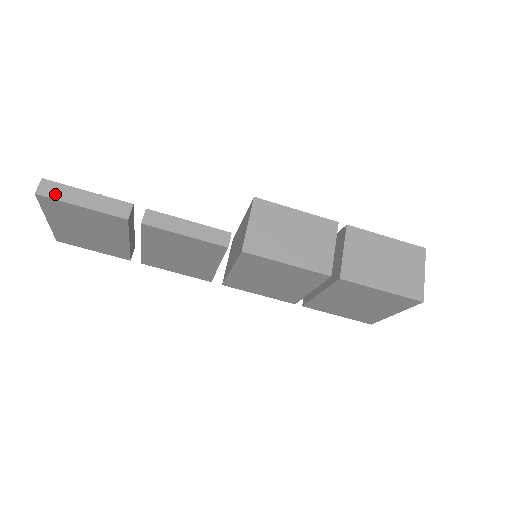
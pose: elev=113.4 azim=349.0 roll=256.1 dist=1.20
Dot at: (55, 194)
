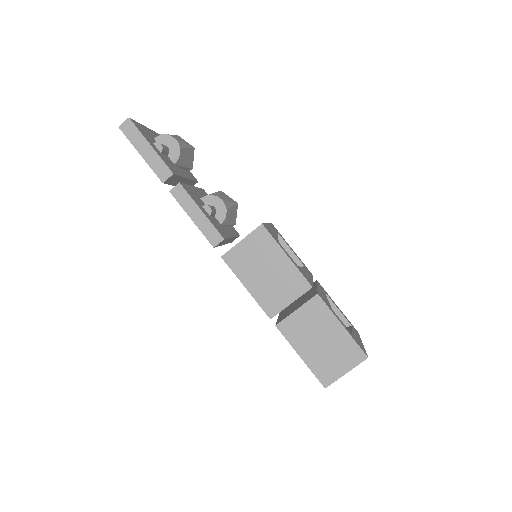
Dot at: (130, 135)
